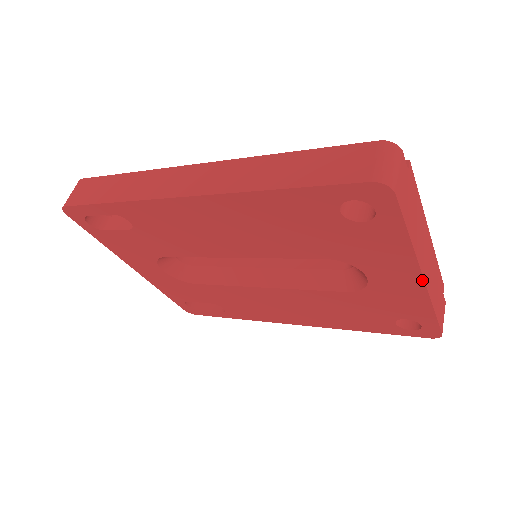
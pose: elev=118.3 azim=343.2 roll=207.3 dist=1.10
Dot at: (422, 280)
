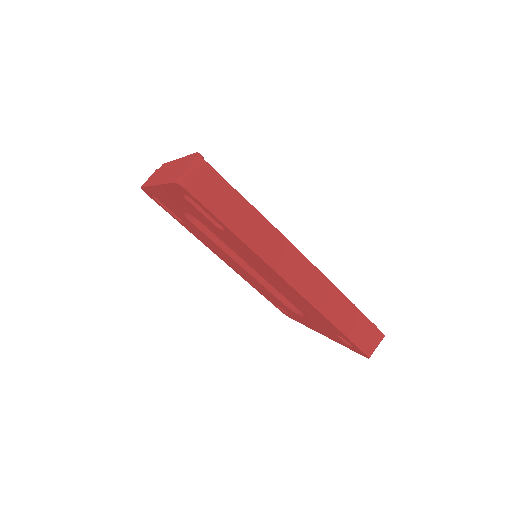
Dot at: occluded
